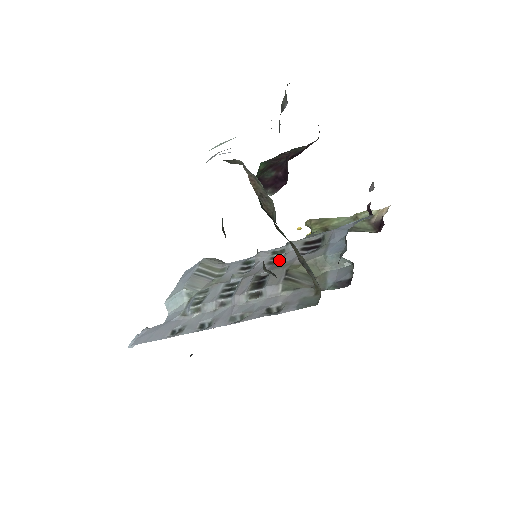
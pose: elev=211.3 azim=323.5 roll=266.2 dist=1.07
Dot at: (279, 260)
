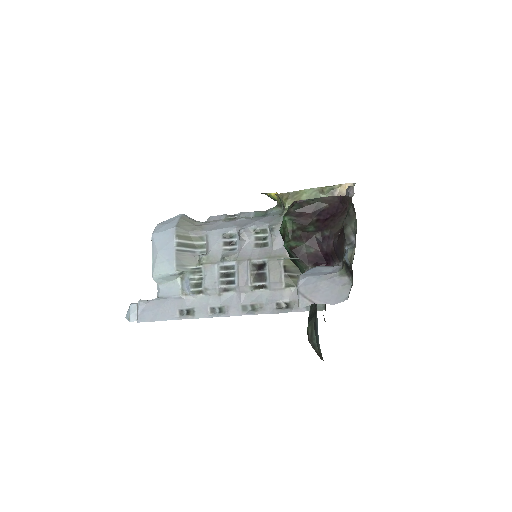
Dot at: (266, 243)
